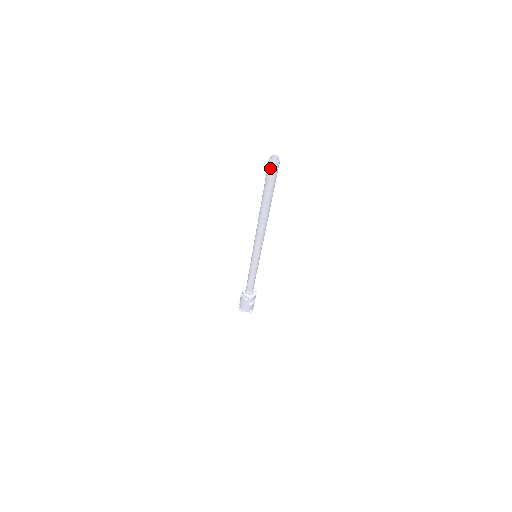
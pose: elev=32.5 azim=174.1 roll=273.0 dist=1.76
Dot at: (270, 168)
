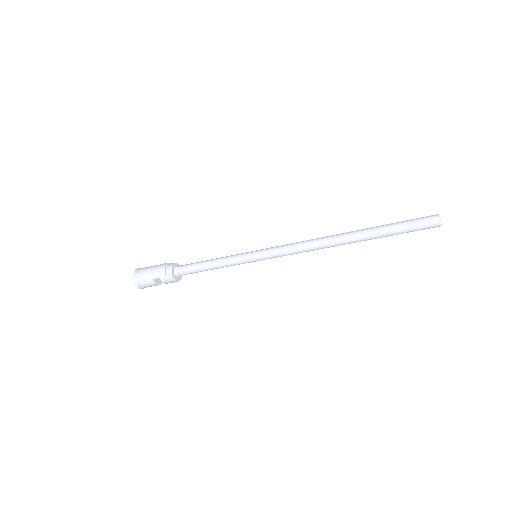
Dot at: (428, 219)
